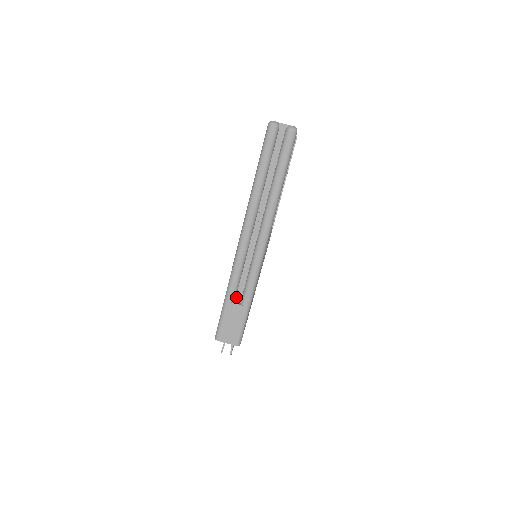
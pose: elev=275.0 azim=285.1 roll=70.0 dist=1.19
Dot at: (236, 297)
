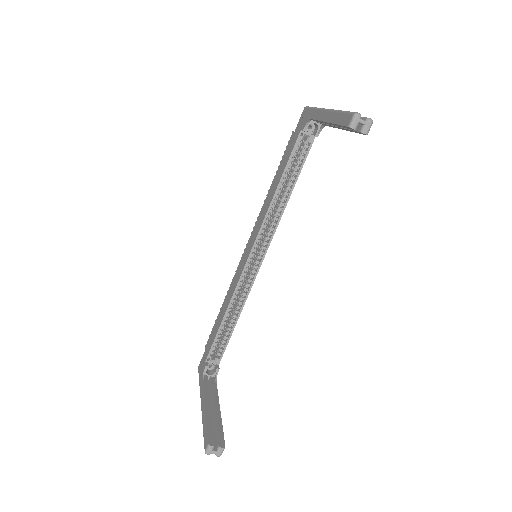
Dot at: occluded
